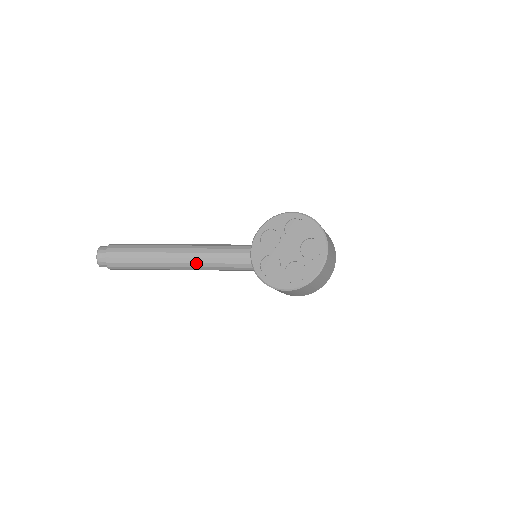
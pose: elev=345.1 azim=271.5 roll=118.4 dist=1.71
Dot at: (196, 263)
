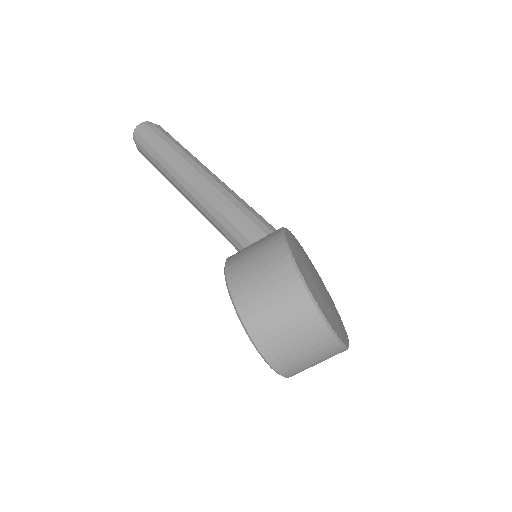
Dot at: occluded
